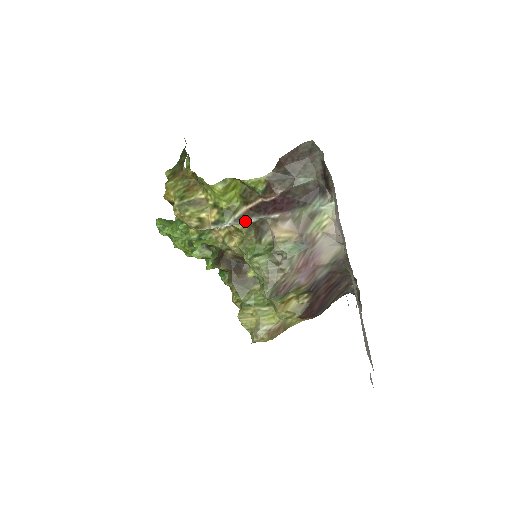
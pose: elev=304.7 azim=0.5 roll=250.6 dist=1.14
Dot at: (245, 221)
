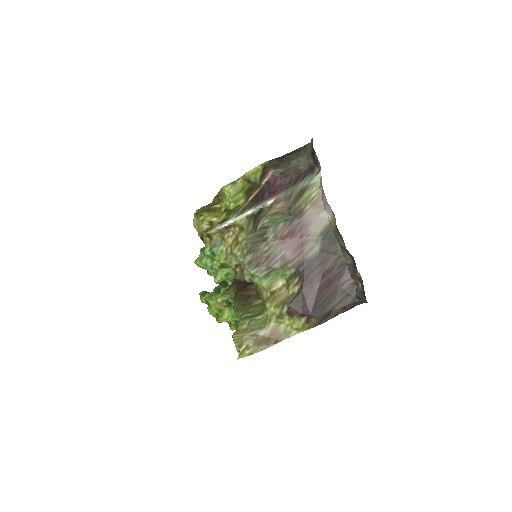
Dot at: (246, 214)
